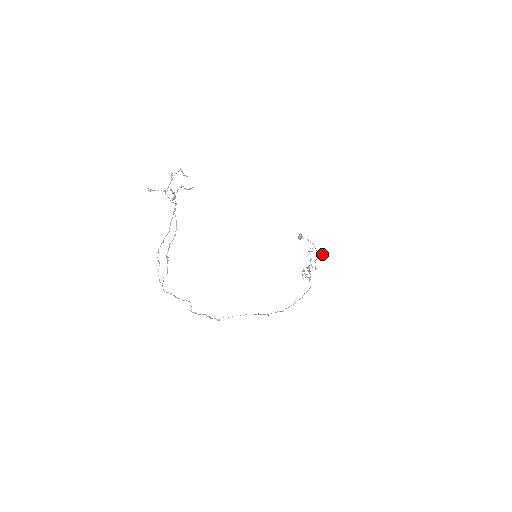
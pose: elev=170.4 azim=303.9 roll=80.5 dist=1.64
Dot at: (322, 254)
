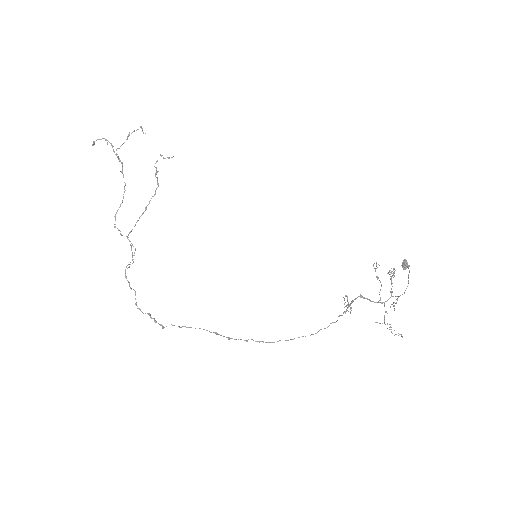
Dot at: (393, 273)
